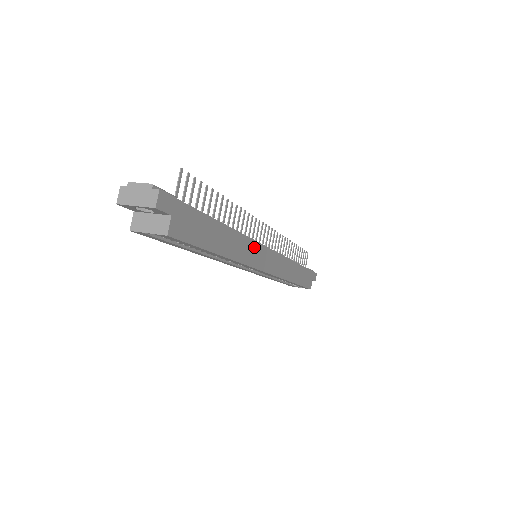
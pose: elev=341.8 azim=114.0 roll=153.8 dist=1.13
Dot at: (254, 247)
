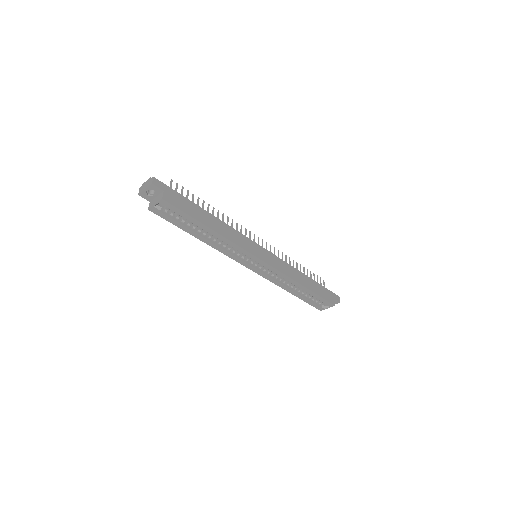
Dot at: (244, 238)
